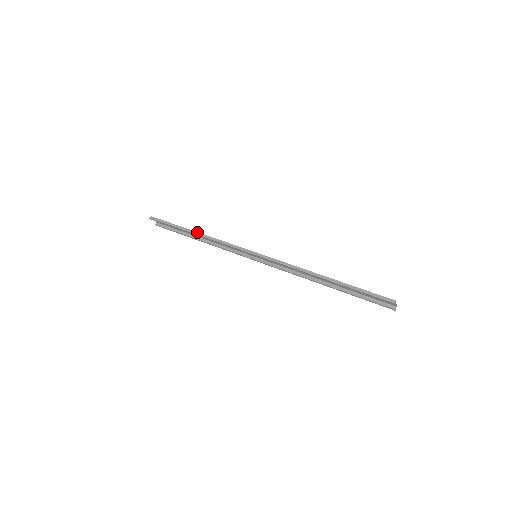
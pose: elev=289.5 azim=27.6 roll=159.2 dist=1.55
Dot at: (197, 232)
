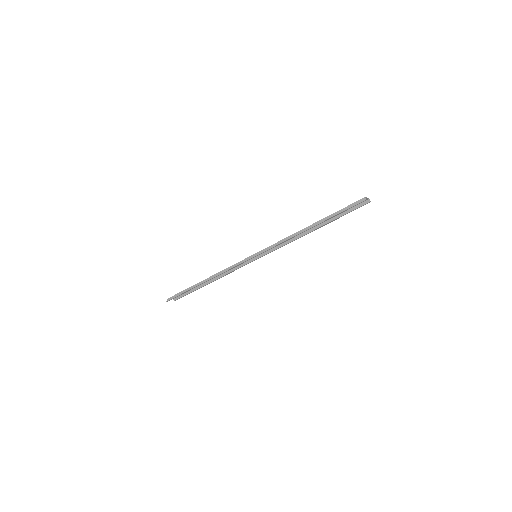
Dot at: (205, 279)
